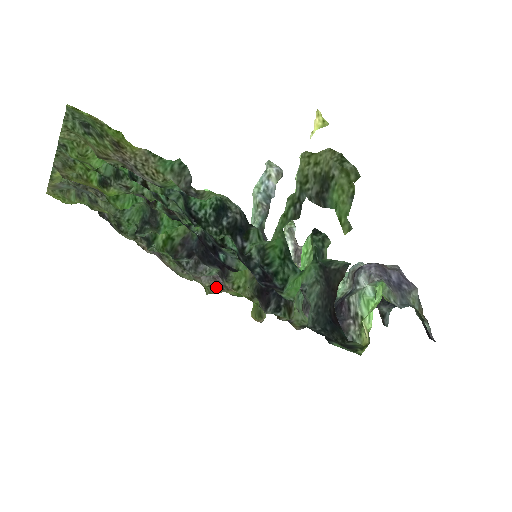
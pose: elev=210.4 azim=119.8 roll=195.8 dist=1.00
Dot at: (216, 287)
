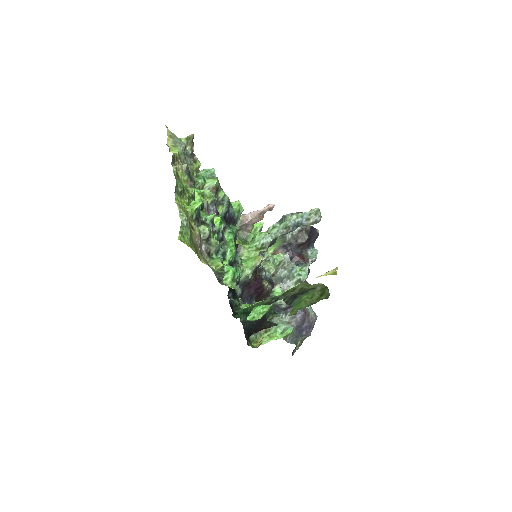
Dot at: occluded
